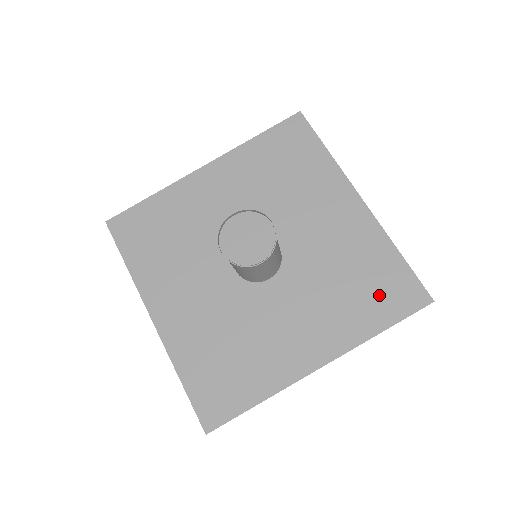
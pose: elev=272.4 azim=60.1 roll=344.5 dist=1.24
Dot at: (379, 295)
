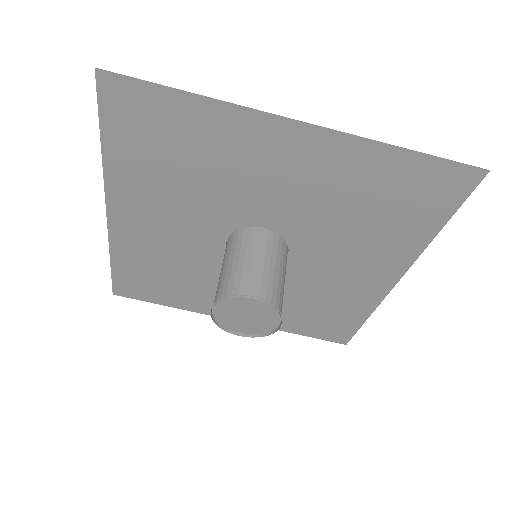
Dot at: (319, 323)
